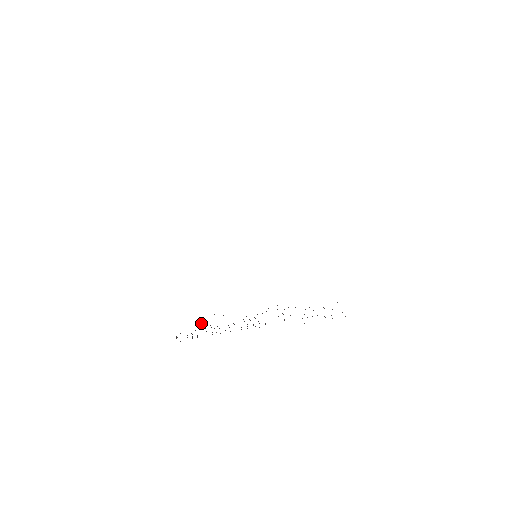
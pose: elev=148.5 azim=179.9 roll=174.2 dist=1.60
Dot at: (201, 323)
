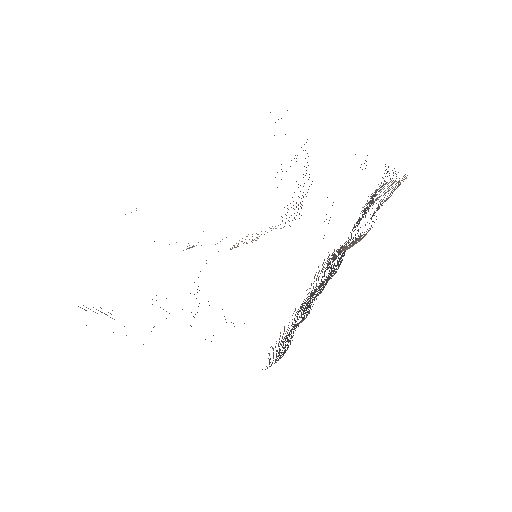
Dot at: (281, 340)
